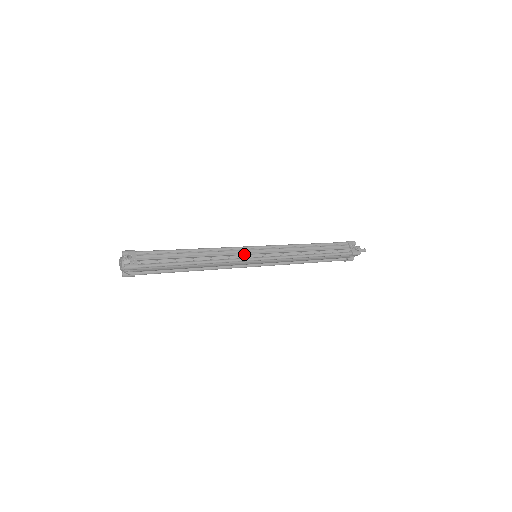
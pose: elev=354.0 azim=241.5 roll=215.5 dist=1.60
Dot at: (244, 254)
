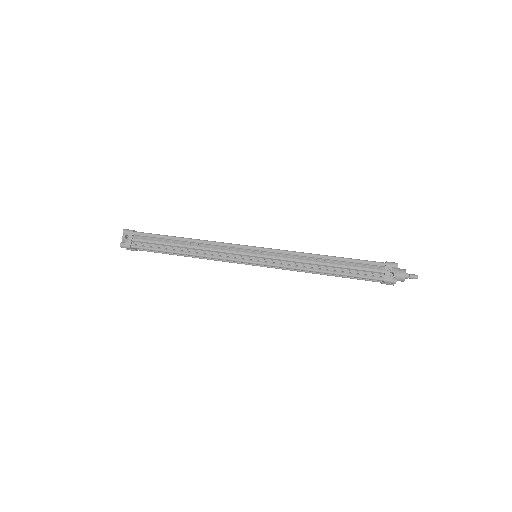
Dot at: (237, 254)
